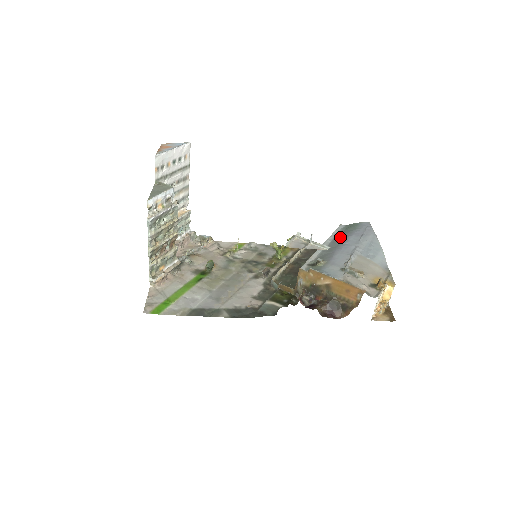
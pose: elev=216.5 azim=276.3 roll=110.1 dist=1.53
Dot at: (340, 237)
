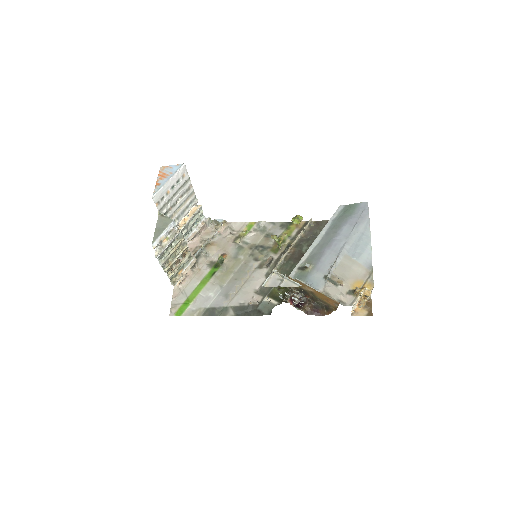
Dot at: (334, 227)
